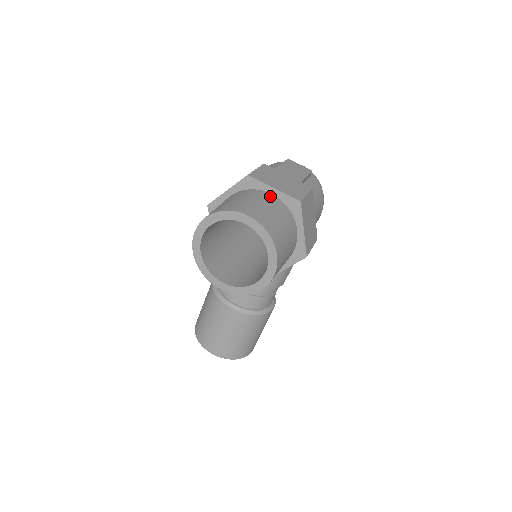
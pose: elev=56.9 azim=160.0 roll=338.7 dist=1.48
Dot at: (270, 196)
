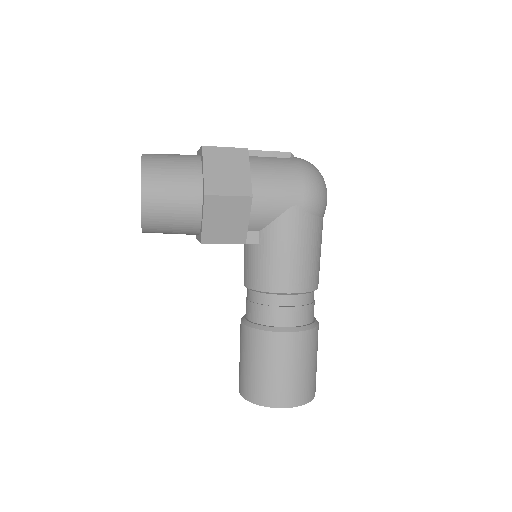
Dot at: occluded
